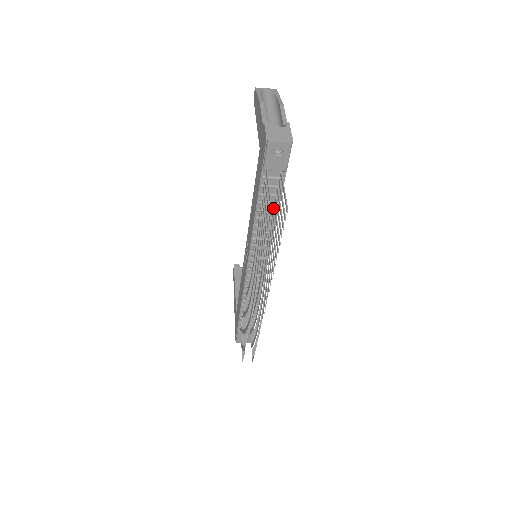
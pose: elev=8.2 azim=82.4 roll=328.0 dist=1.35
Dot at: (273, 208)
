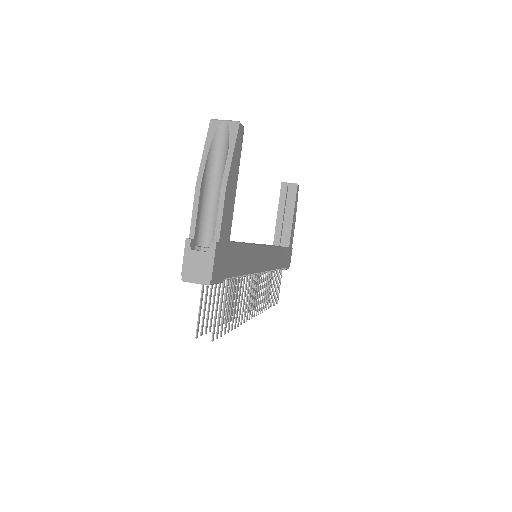
Dot at: occluded
